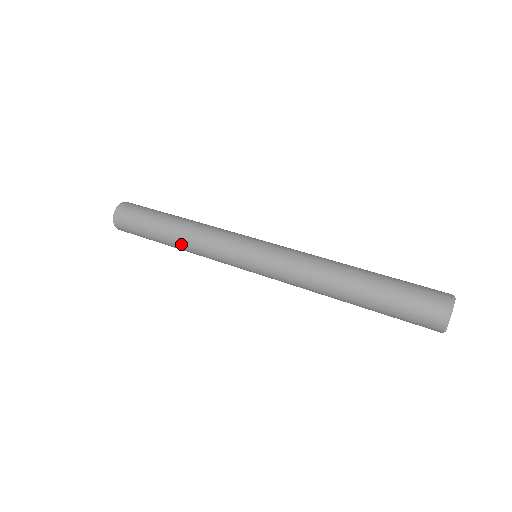
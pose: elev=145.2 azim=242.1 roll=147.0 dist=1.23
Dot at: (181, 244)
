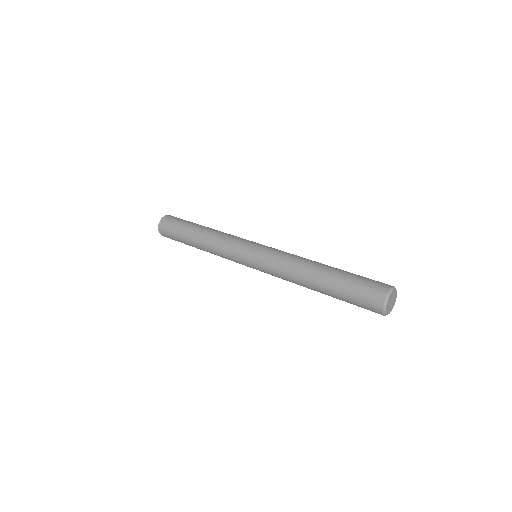
Dot at: (203, 242)
